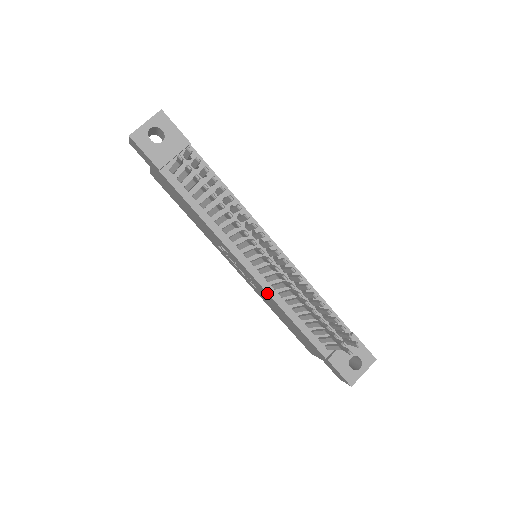
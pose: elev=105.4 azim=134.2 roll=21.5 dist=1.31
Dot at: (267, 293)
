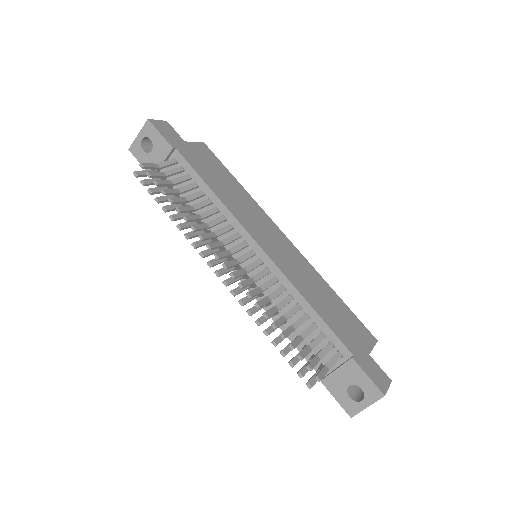
Dot at: (256, 298)
